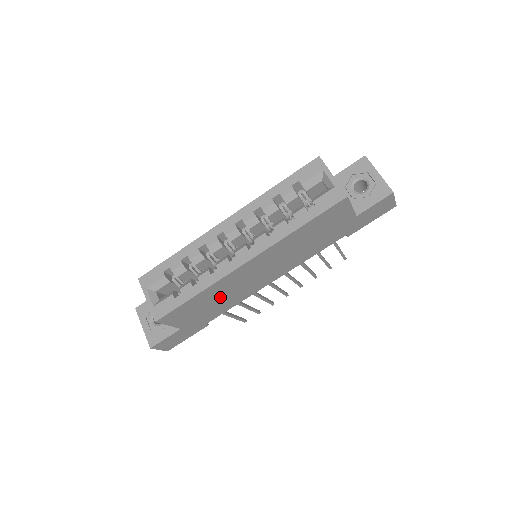
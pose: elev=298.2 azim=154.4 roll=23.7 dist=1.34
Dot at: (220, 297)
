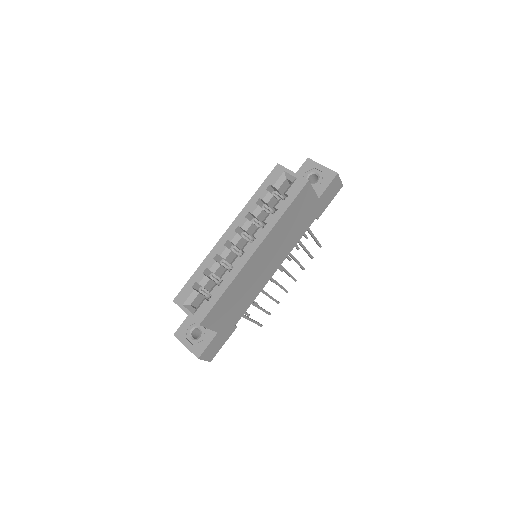
Dot at: (241, 293)
